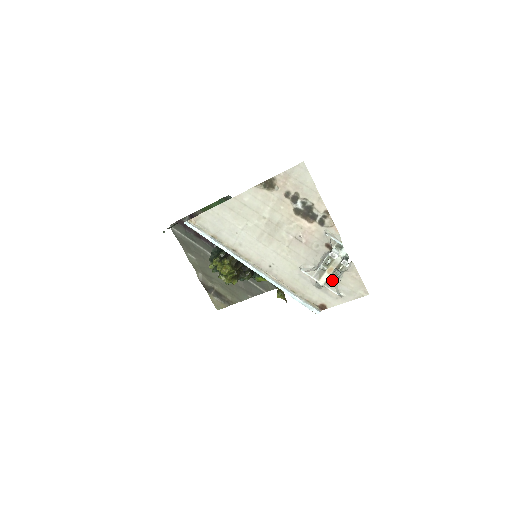
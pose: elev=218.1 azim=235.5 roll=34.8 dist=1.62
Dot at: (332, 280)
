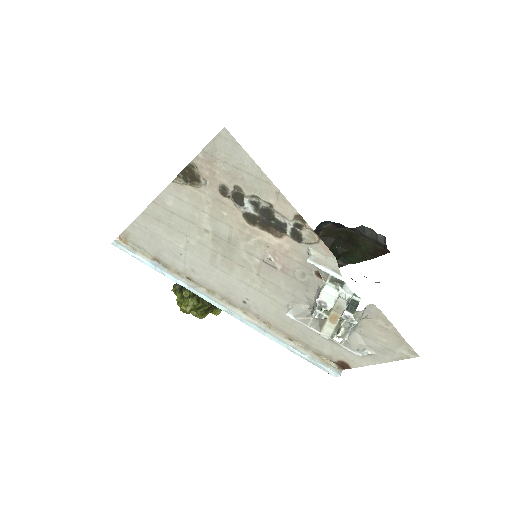
Dot at: (340, 335)
